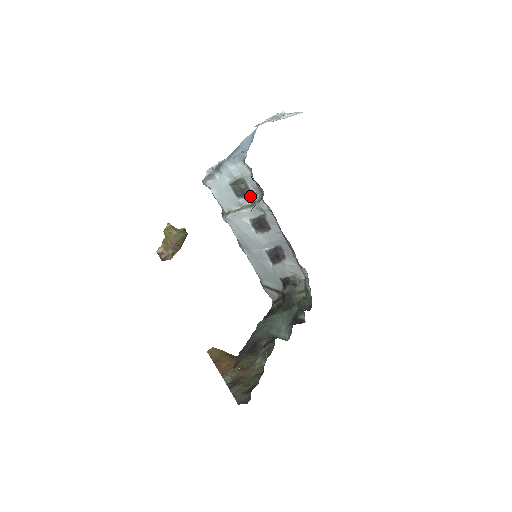
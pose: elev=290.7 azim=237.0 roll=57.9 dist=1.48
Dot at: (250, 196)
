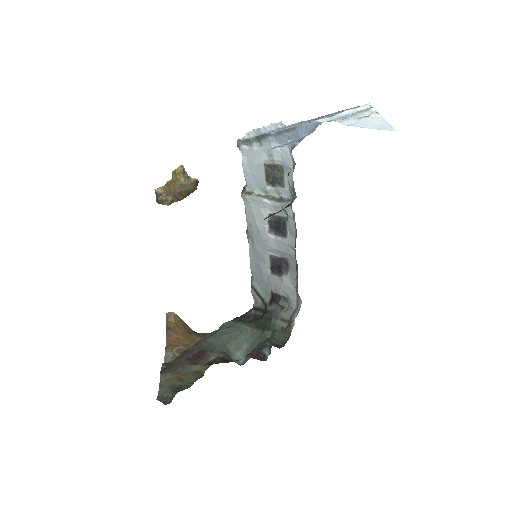
Dot at: (281, 190)
